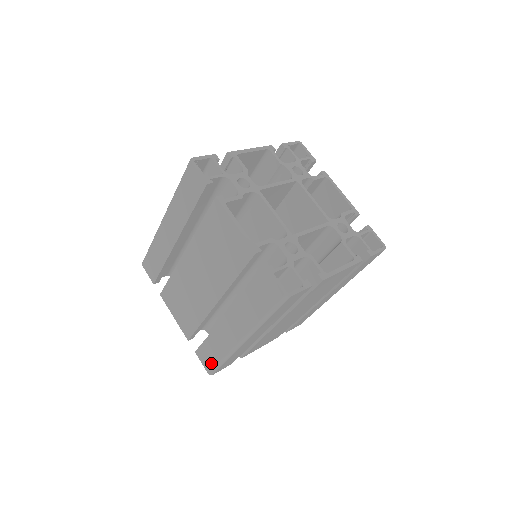
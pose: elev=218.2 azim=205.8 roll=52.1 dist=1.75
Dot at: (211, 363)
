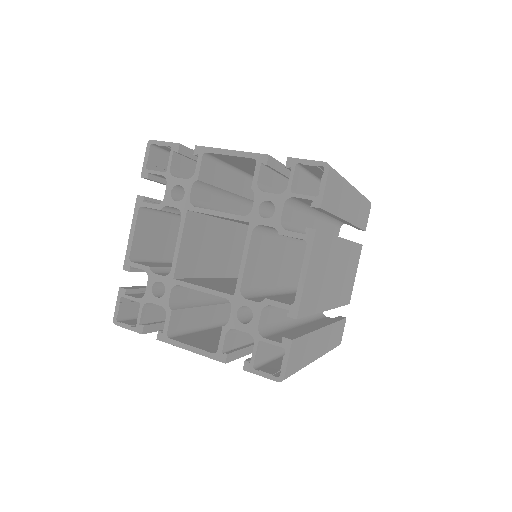
Dot at: occluded
